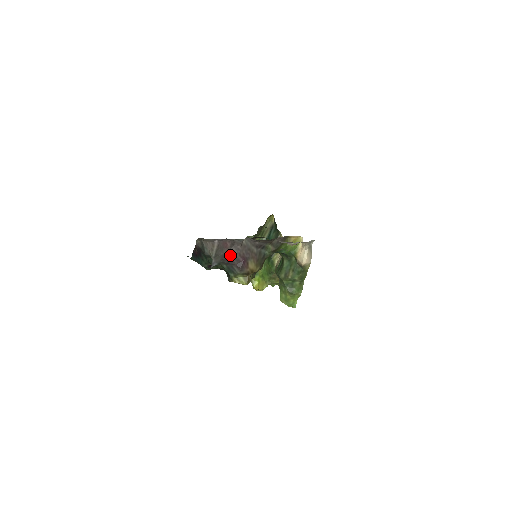
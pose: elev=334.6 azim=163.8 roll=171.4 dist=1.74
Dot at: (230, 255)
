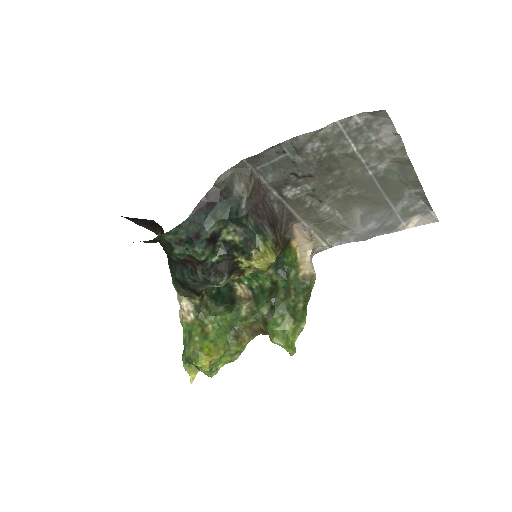
Dot at: (262, 207)
